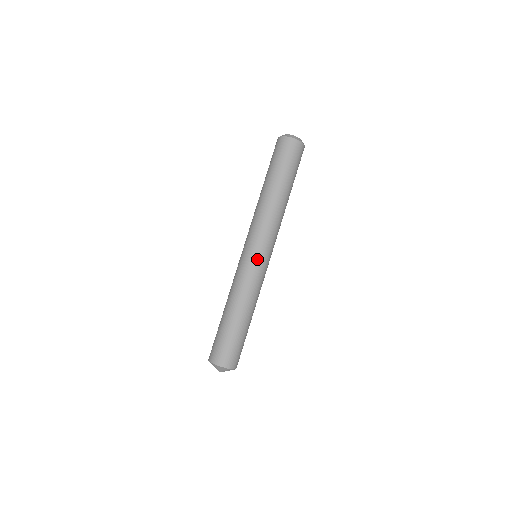
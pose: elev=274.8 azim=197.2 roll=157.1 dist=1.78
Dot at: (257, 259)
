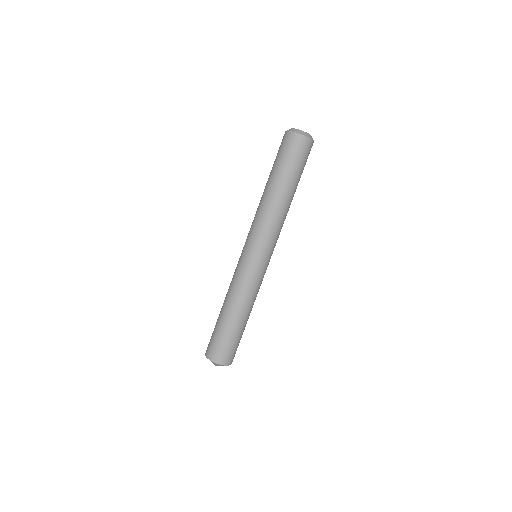
Dot at: (260, 263)
